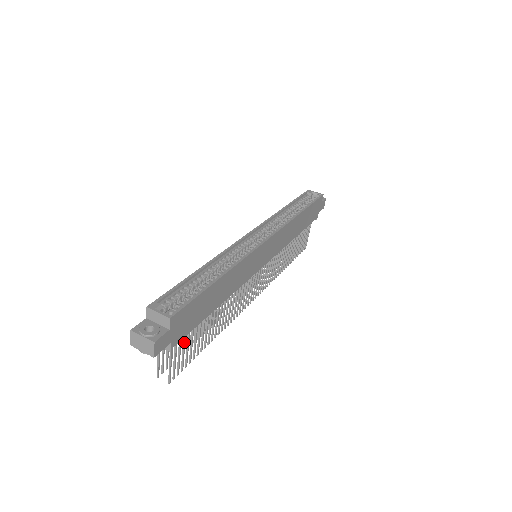
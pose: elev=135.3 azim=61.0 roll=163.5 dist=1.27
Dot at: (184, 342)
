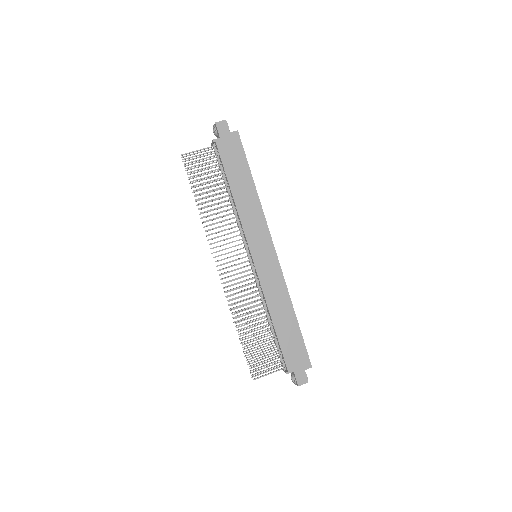
Dot at: (211, 161)
